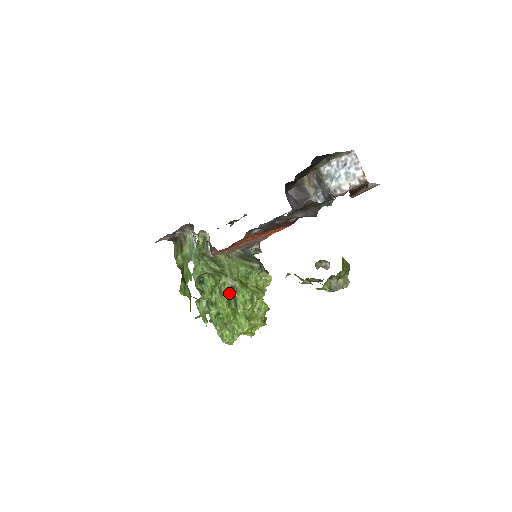
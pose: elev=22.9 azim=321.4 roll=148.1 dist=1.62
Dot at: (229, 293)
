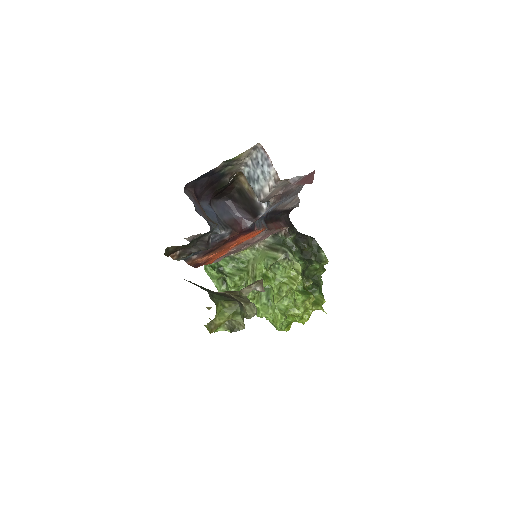
Dot at: occluded
